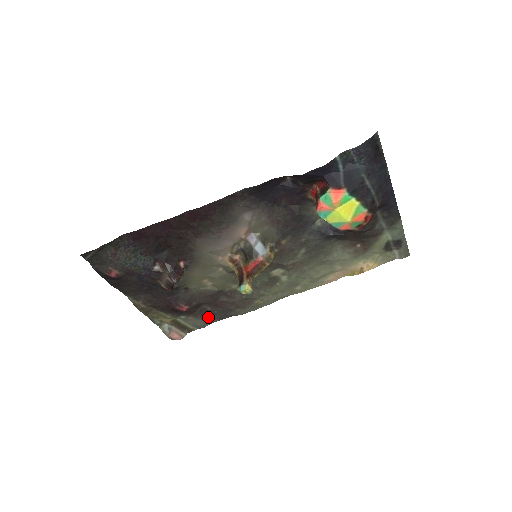
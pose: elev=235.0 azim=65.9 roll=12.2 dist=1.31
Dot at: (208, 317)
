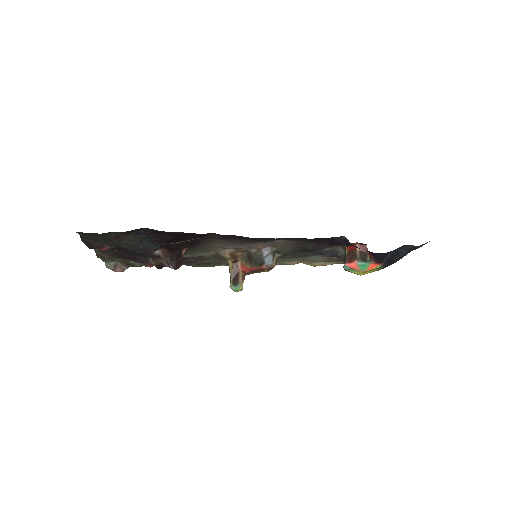
Dot at: occluded
